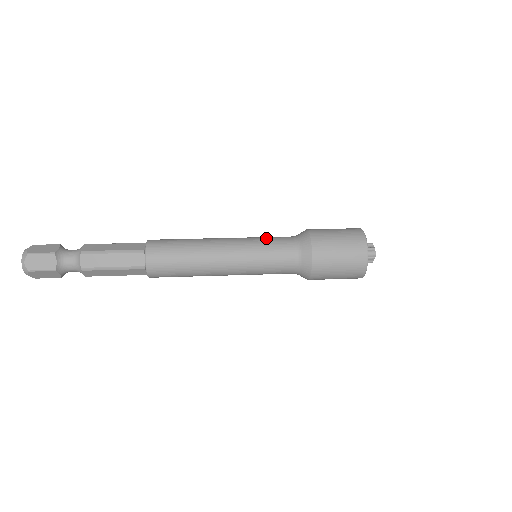
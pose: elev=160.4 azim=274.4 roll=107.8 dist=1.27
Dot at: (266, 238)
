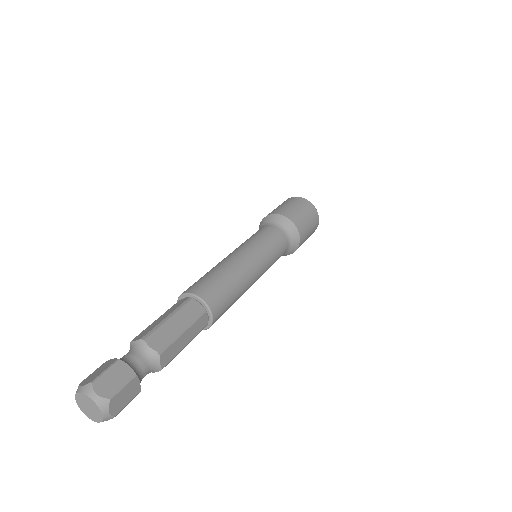
Dot at: (250, 237)
